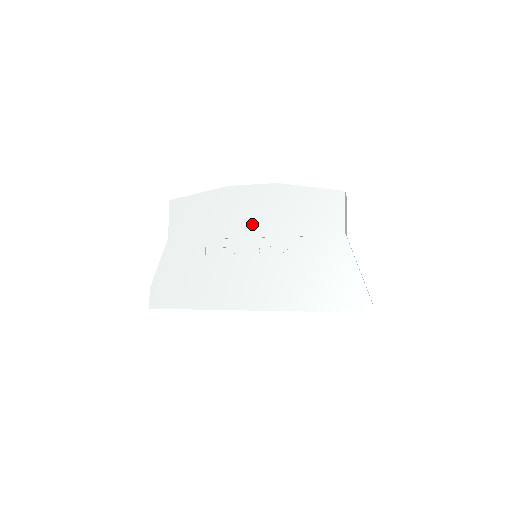
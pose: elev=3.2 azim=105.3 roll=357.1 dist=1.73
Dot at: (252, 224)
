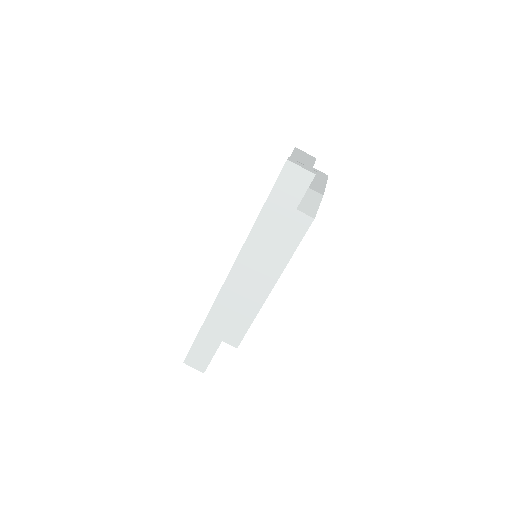
Dot at: occluded
